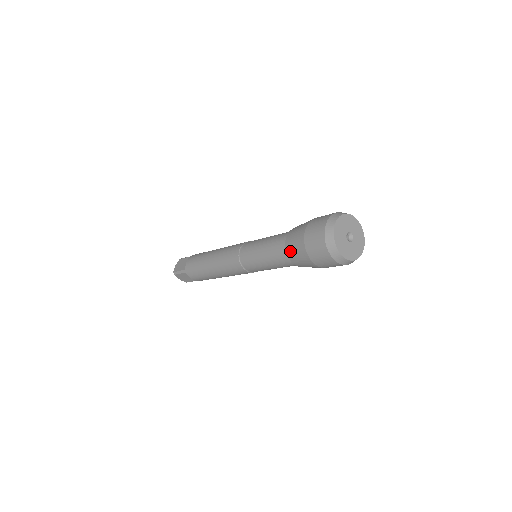
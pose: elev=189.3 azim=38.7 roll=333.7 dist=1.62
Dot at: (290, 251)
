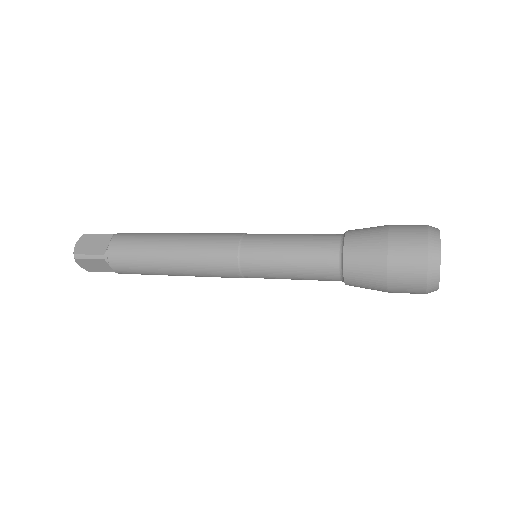
Dot at: (352, 265)
